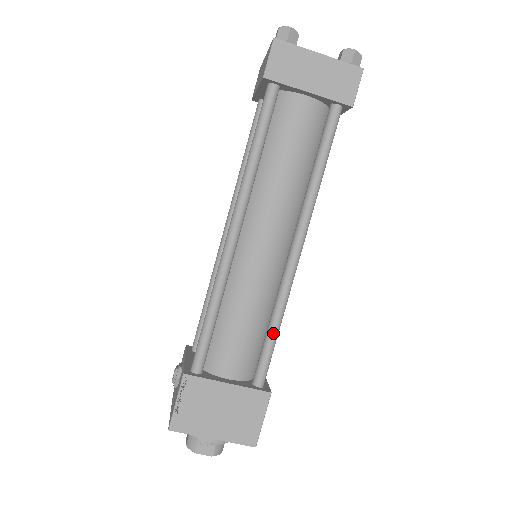
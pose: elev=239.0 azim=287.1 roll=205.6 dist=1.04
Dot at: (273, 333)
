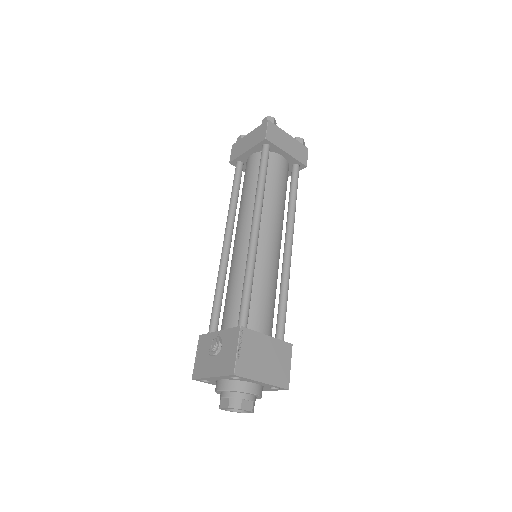
Dot at: (286, 301)
